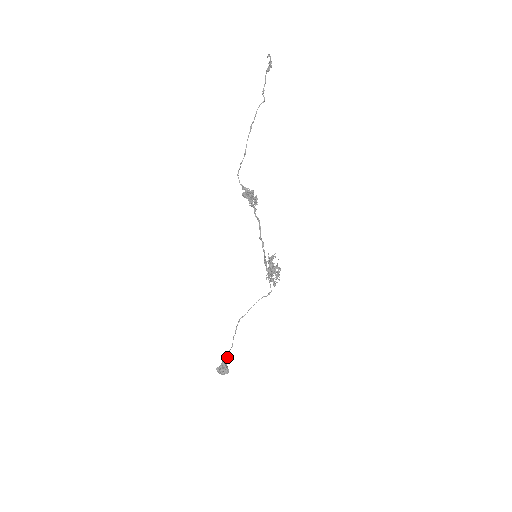
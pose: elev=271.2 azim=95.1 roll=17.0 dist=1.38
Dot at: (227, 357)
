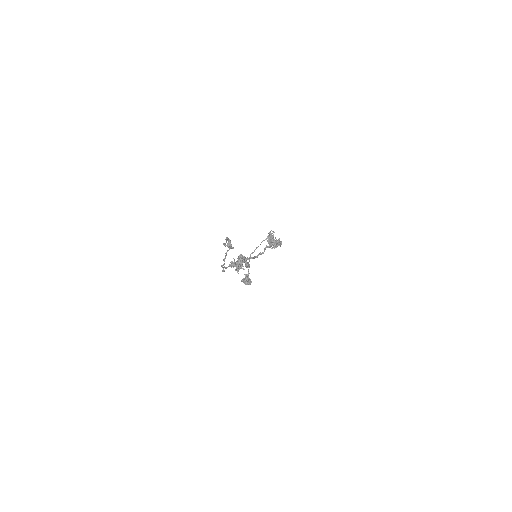
Dot at: (248, 278)
